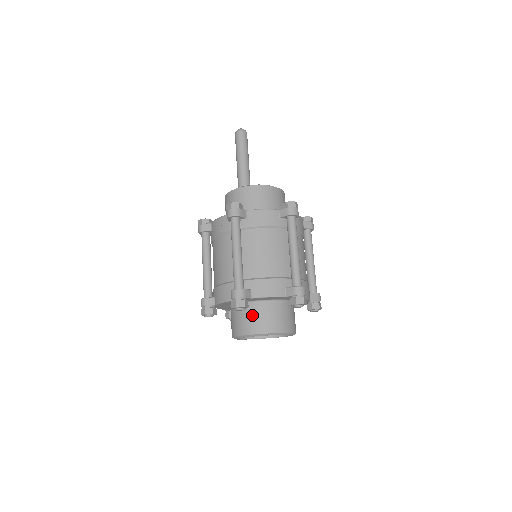
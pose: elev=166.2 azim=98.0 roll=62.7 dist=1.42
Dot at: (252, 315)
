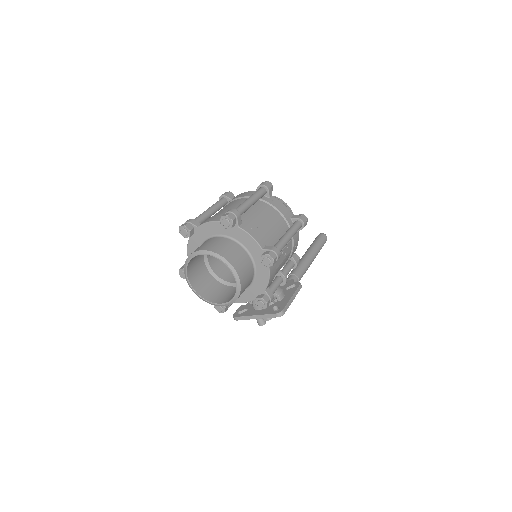
Dot at: (198, 247)
